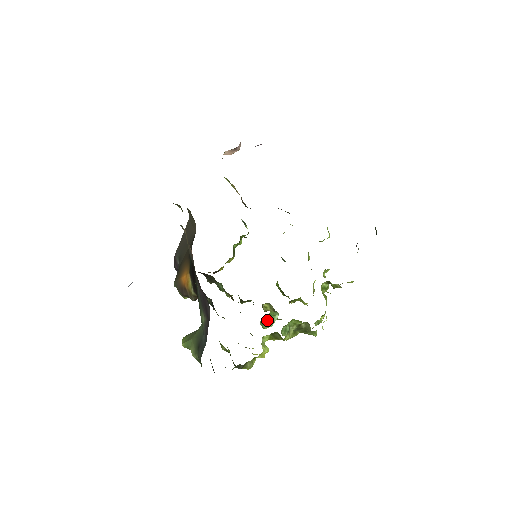
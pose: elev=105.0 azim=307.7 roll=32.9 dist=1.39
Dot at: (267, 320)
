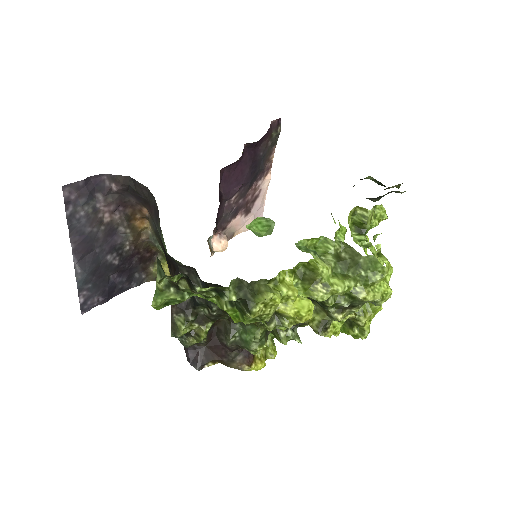
Dot at: (263, 234)
